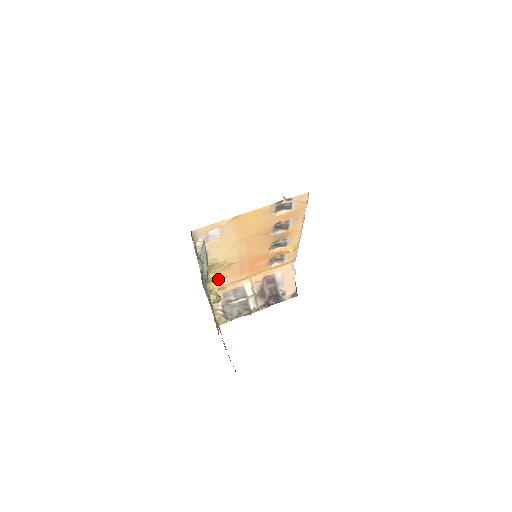
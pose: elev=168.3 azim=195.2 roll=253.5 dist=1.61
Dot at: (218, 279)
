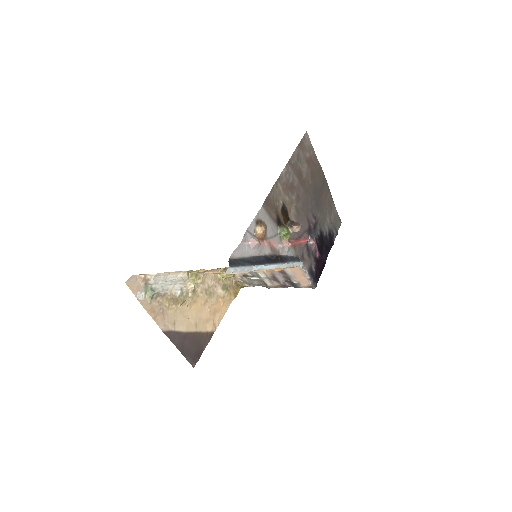
Dot at: occluded
